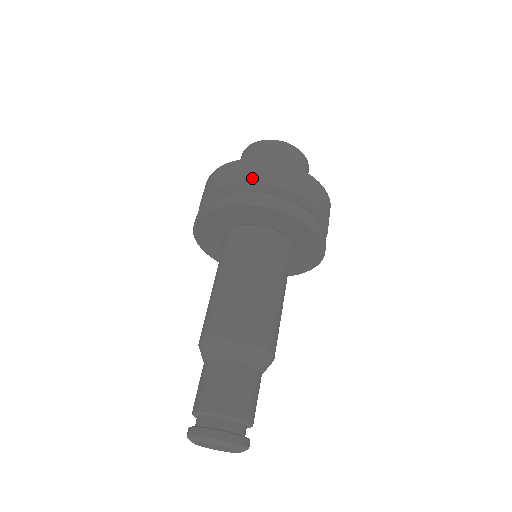
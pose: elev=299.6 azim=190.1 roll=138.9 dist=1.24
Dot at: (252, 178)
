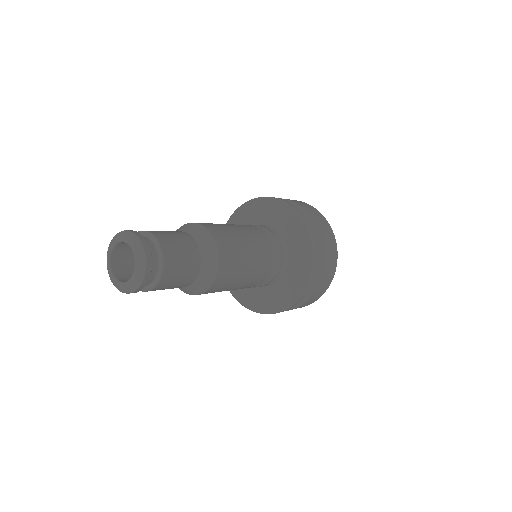
Dot at: occluded
